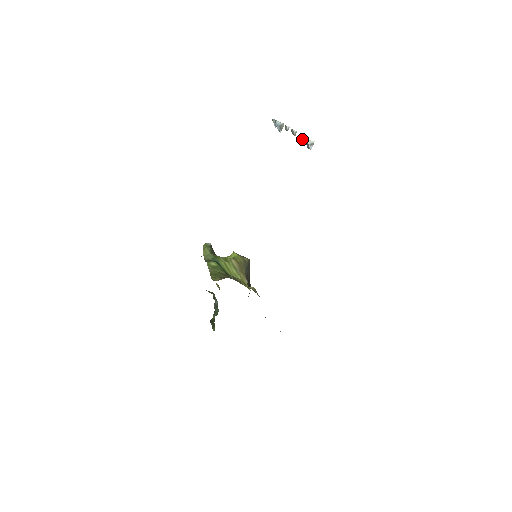
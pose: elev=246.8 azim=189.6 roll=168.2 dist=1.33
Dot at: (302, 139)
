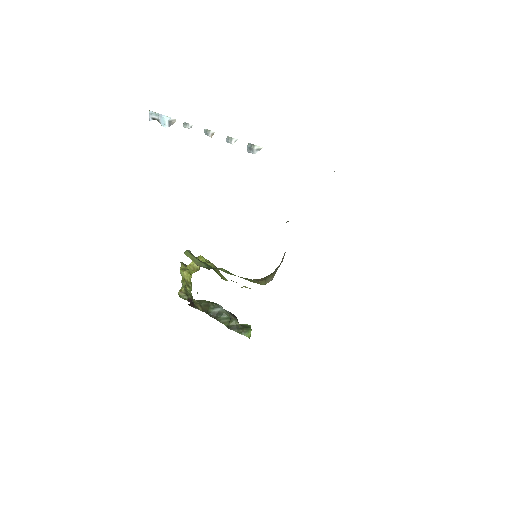
Dot at: (233, 142)
